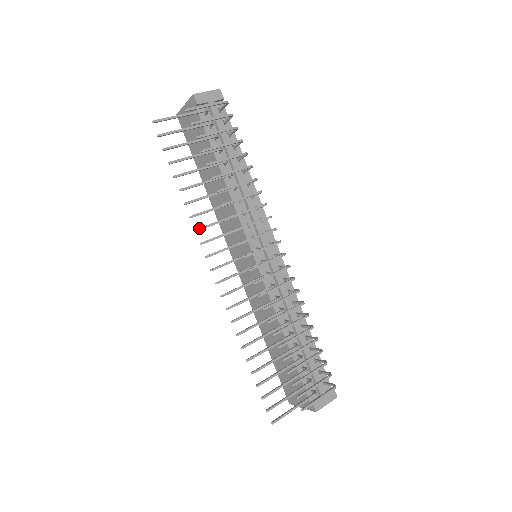
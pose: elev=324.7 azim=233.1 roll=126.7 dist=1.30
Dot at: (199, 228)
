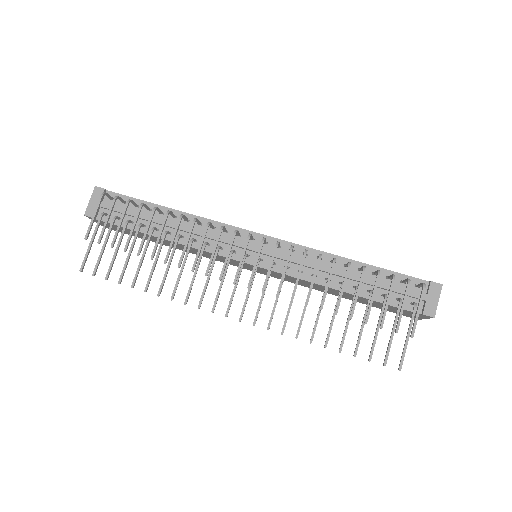
Dot at: (185, 299)
